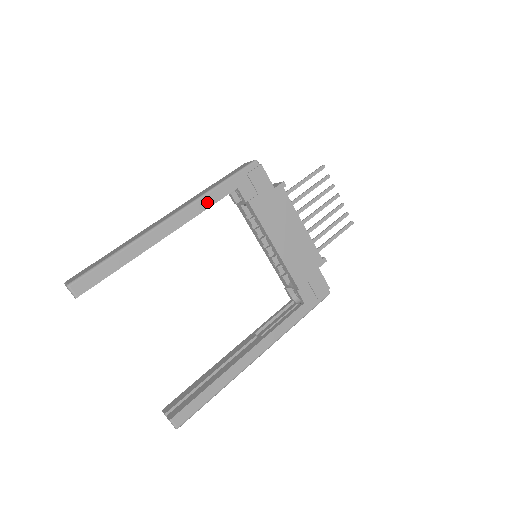
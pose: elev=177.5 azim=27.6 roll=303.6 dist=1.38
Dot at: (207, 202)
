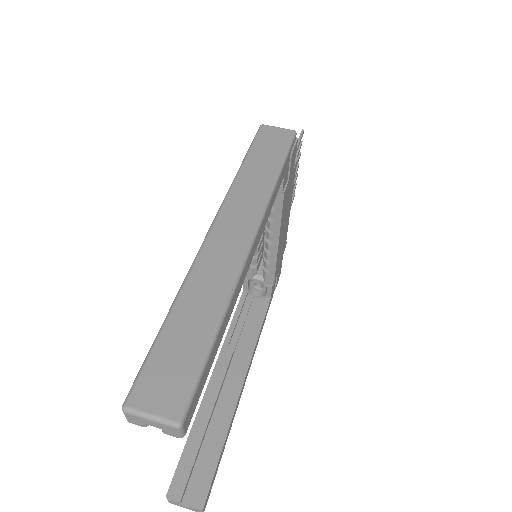
Dot at: (271, 203)
